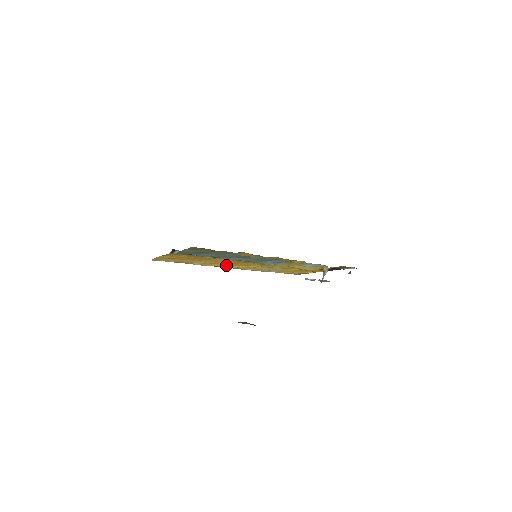
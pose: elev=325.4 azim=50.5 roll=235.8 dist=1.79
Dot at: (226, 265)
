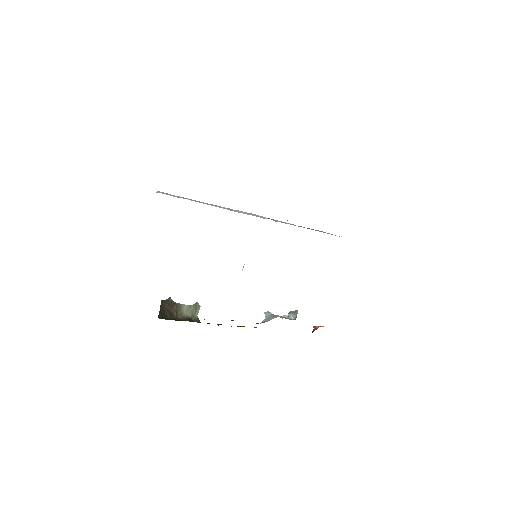
Dot at: occluded
